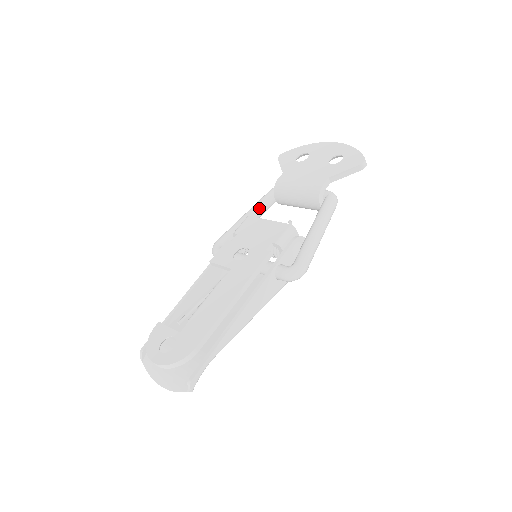
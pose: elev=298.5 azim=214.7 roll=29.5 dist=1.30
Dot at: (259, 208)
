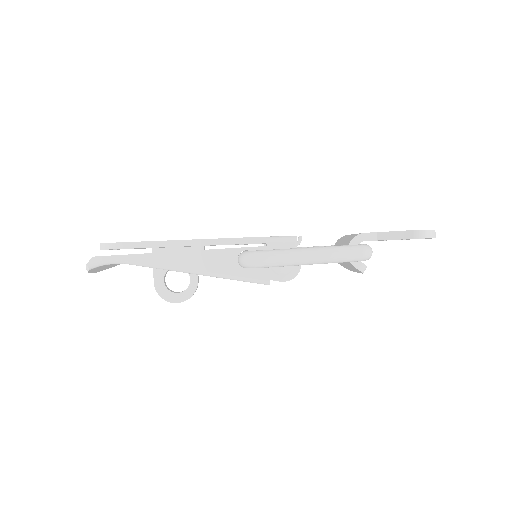
Dot at: occluded
